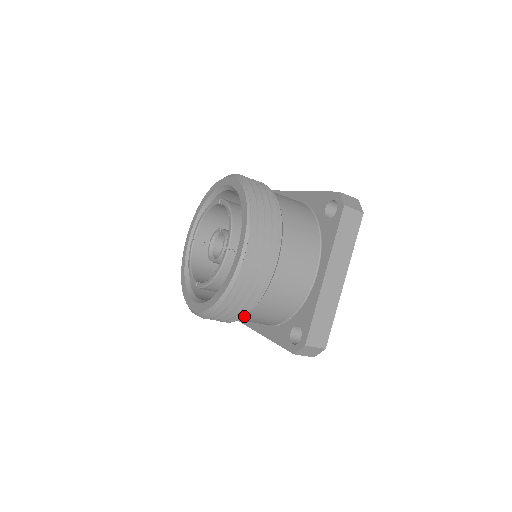
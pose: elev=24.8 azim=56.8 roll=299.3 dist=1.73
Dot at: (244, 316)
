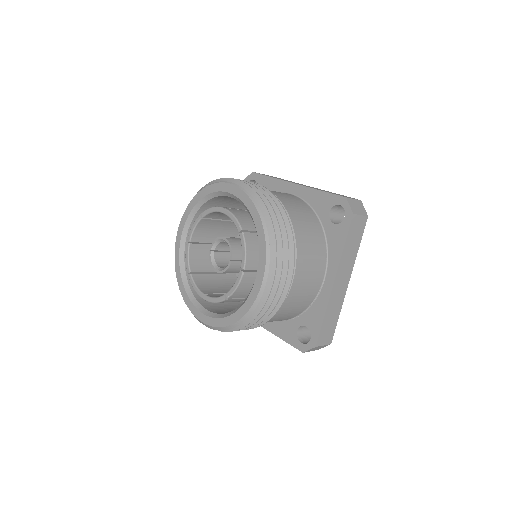
Dot at: occluded
